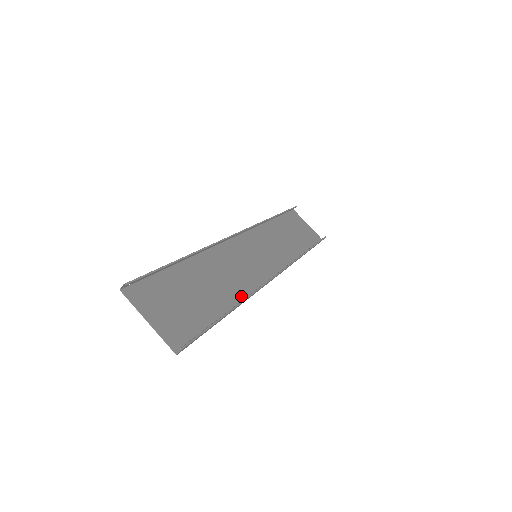
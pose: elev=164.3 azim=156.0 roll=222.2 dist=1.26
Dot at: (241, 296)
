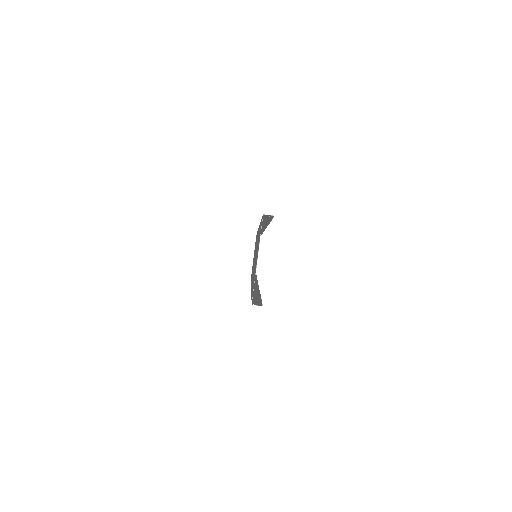
Dot at: occluded
